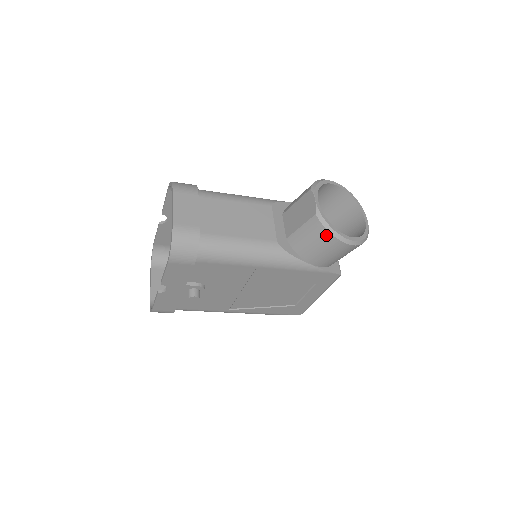
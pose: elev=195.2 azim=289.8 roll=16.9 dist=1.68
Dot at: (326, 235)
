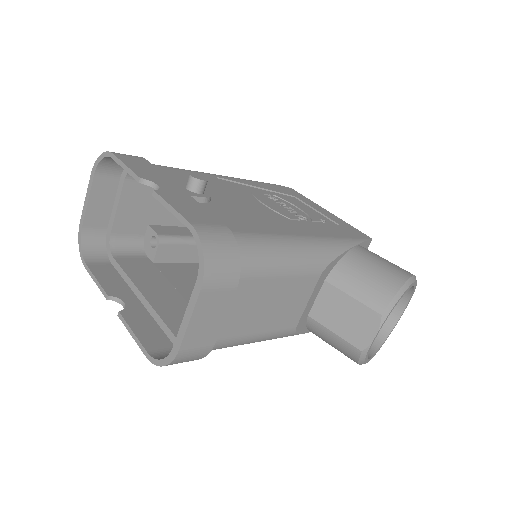
Dot at: (353, 360)
